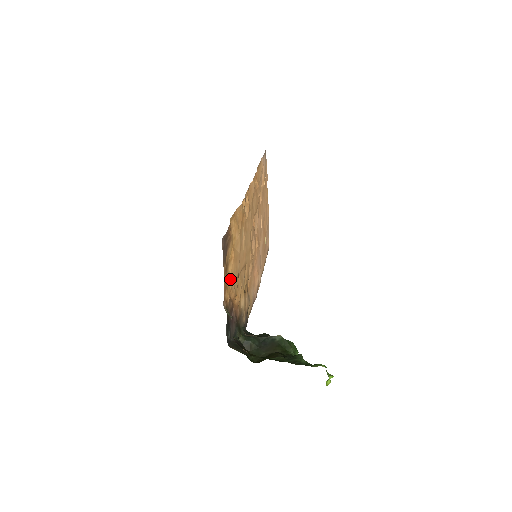
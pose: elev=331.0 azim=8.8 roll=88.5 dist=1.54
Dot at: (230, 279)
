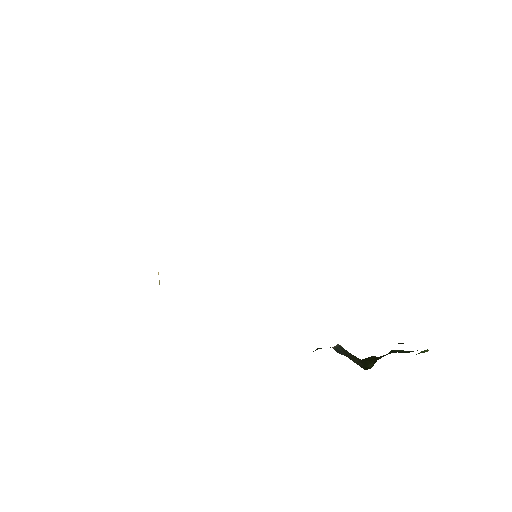
Dot at: occluded
